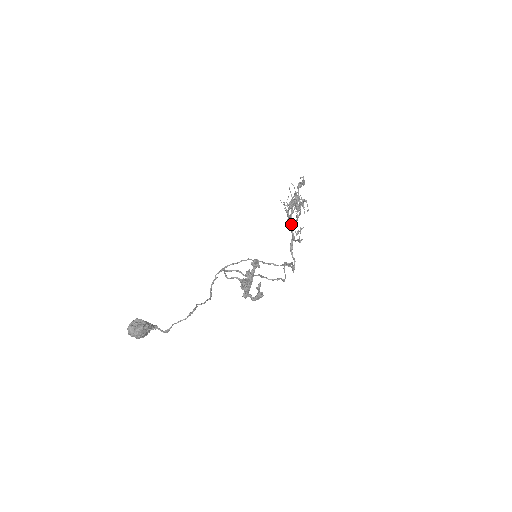
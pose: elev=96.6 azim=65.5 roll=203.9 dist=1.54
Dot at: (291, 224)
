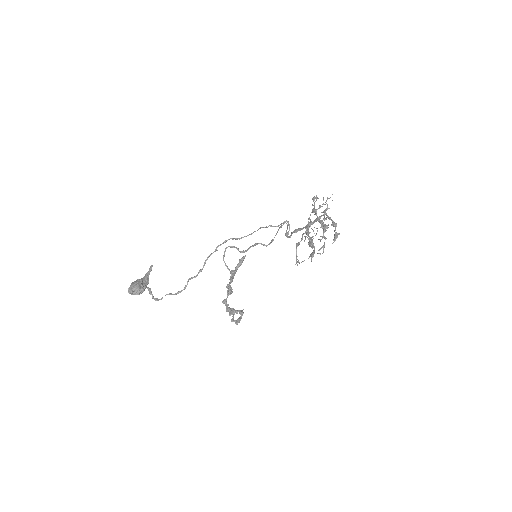
Dot at: (307, 228)
